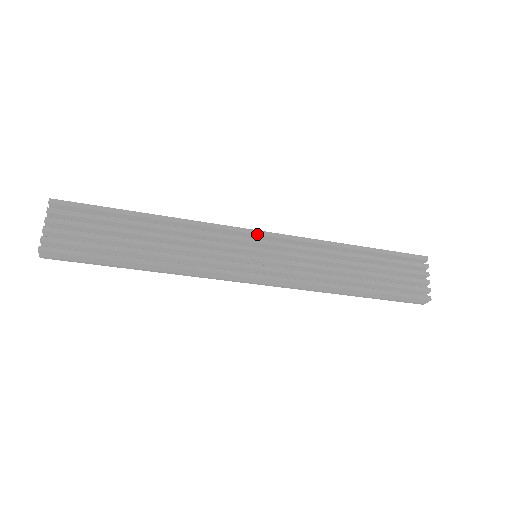
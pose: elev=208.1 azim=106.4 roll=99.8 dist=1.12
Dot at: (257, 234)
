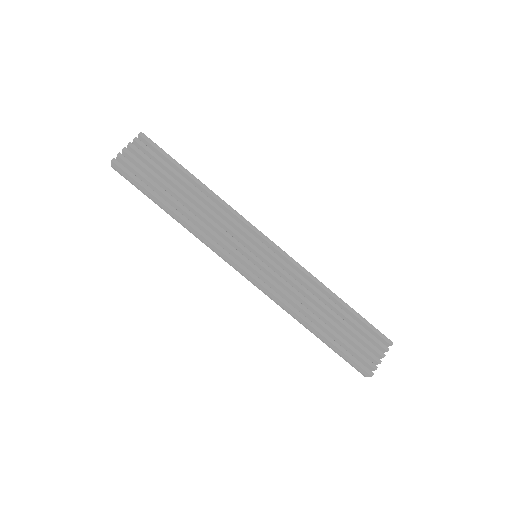
Dot at: (267, 241)
